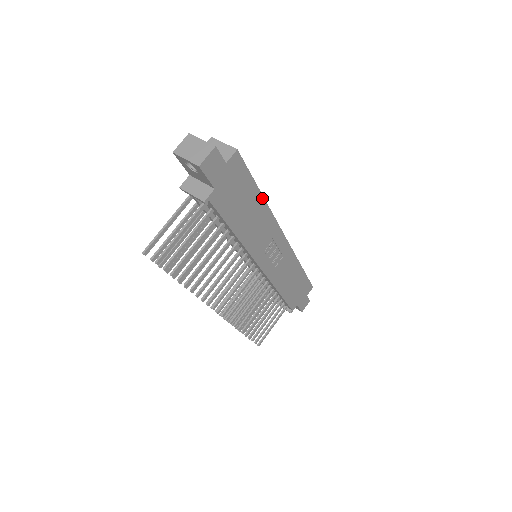
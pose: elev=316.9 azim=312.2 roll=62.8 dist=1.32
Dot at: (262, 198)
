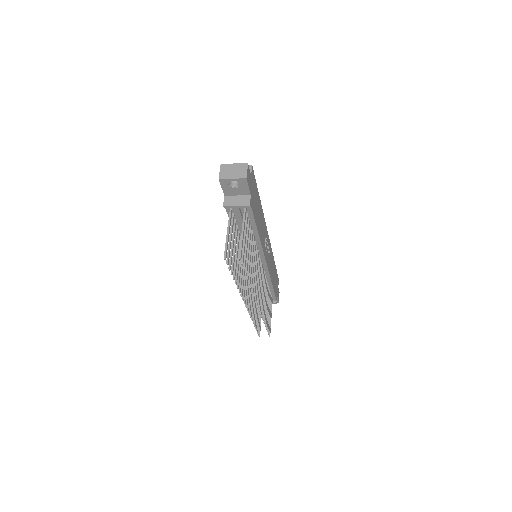
Dot at: (260, 202)
